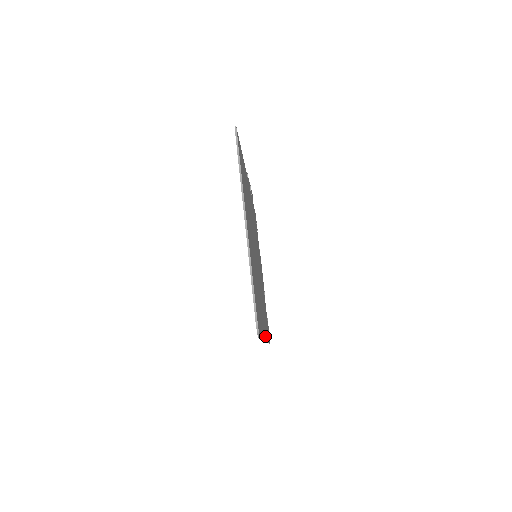
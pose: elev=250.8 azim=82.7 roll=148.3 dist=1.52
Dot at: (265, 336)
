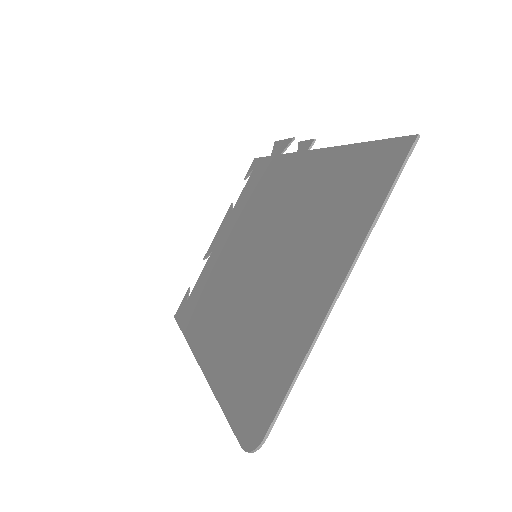
Dot at: (205, 363)
